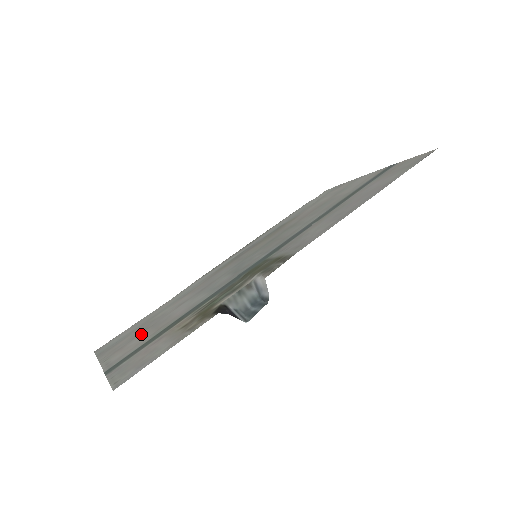
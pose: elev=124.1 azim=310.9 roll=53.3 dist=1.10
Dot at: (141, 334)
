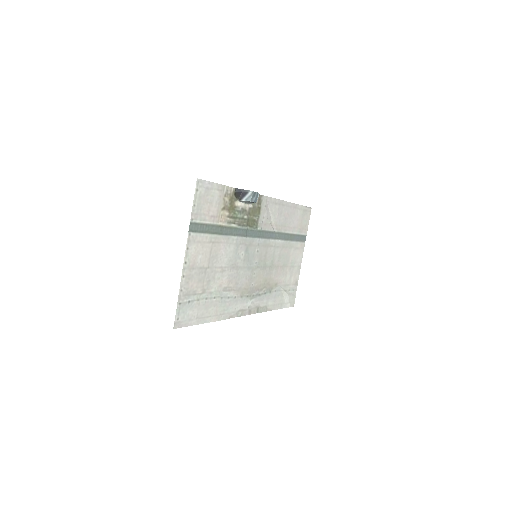
Dot at: (204, 264)
